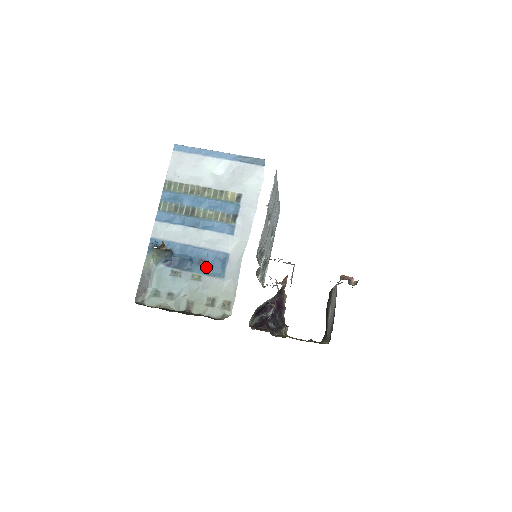
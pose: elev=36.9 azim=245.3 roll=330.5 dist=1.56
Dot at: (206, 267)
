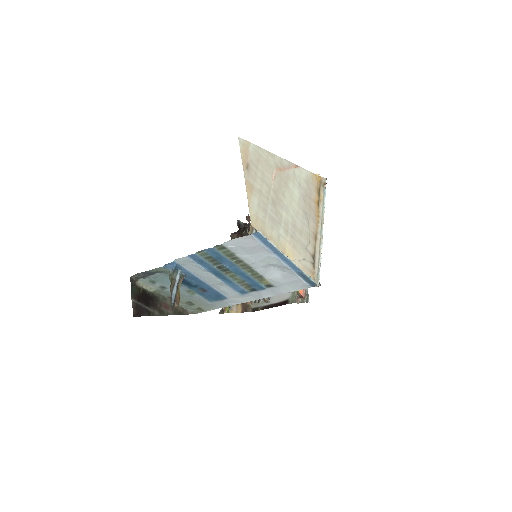
Dot at: (204, 293)
